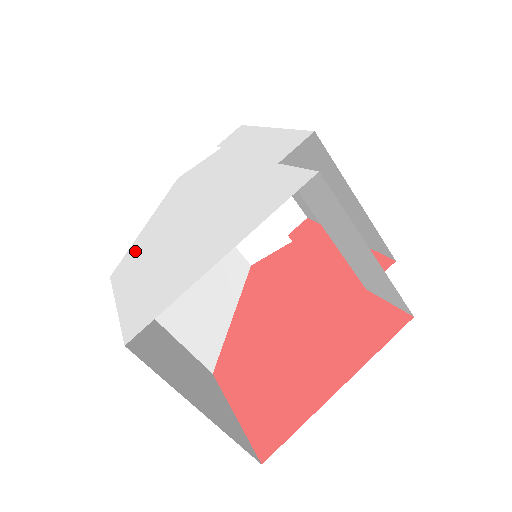
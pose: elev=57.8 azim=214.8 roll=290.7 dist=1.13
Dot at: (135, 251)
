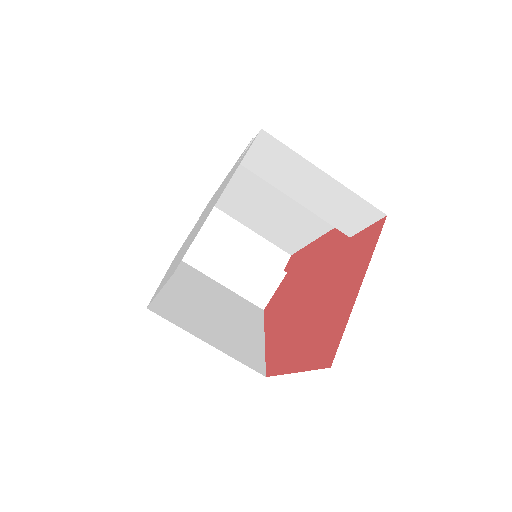
Dot at: occluded
